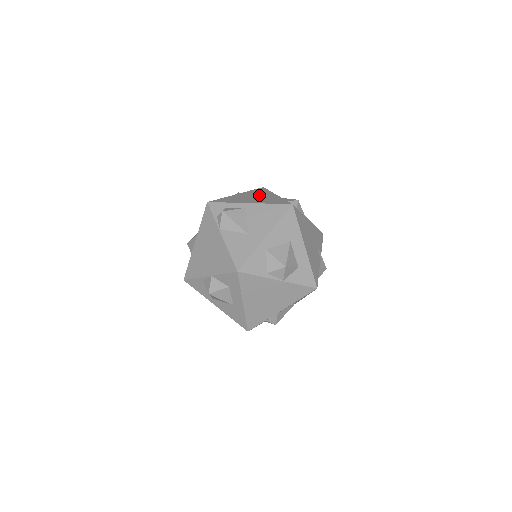
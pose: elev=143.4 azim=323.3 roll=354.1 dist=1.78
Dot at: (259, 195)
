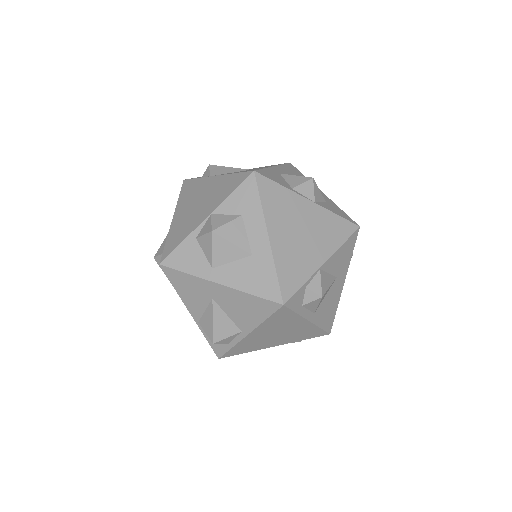
Dot at: occluded
